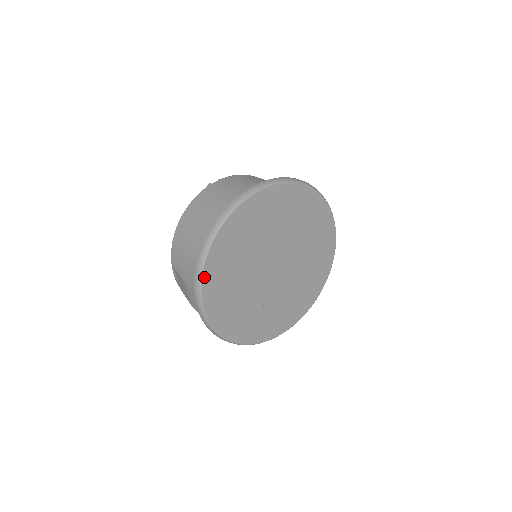
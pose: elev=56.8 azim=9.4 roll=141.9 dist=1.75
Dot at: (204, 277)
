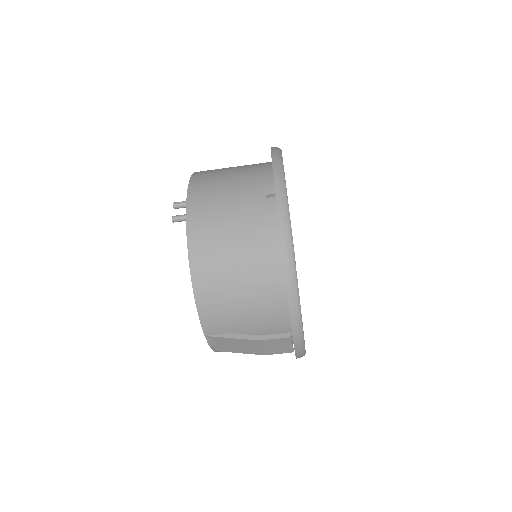
Dot at: (301, 316)
